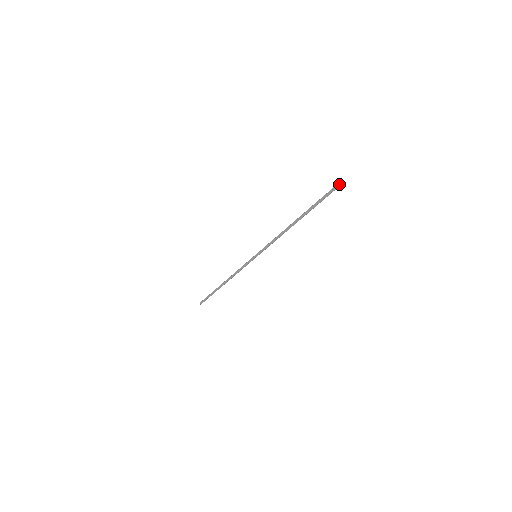
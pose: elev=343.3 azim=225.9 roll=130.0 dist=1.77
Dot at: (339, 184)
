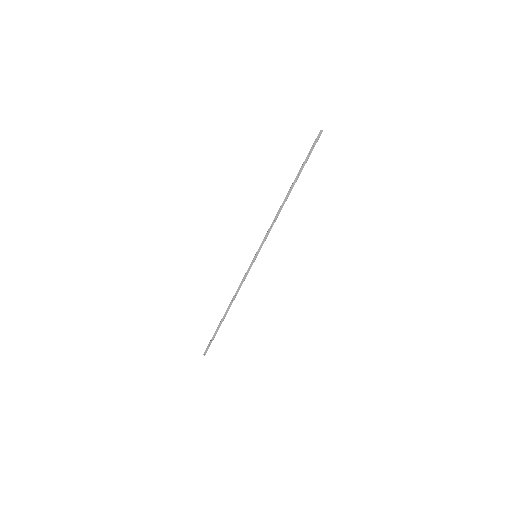
Dot at: (322, 130)
